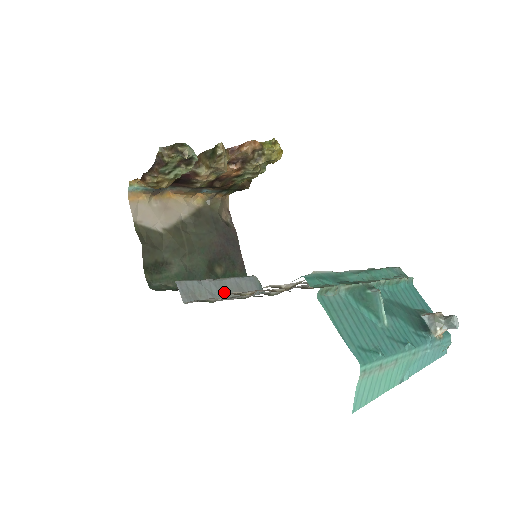
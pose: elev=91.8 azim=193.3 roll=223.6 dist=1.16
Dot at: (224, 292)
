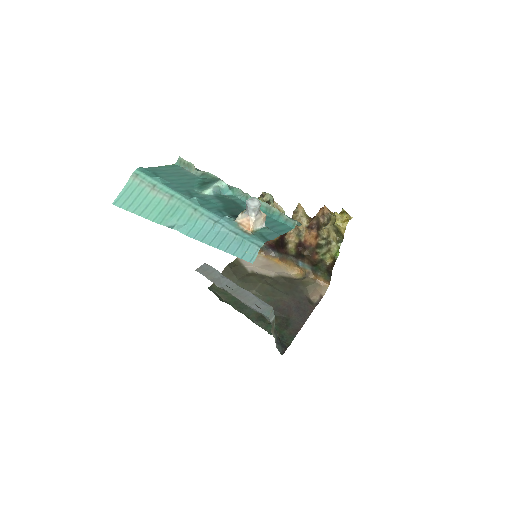
Dot at: (231, 290)
